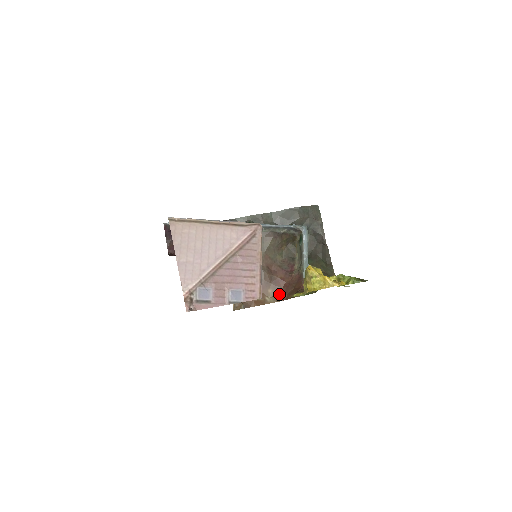
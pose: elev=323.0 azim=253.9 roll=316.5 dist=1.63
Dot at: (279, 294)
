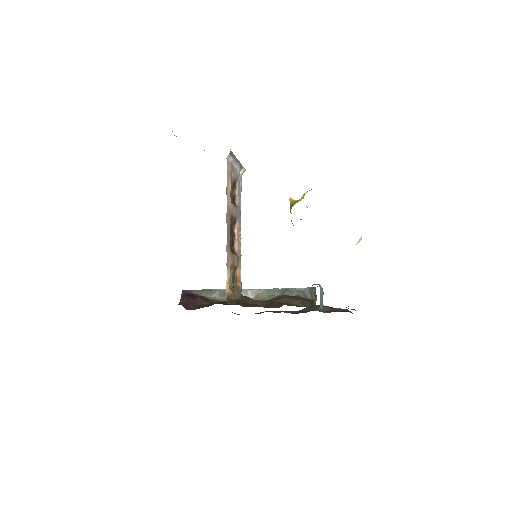
Dot at: occluded
